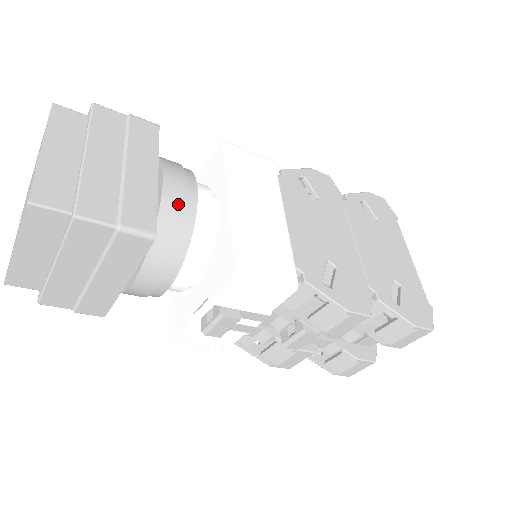
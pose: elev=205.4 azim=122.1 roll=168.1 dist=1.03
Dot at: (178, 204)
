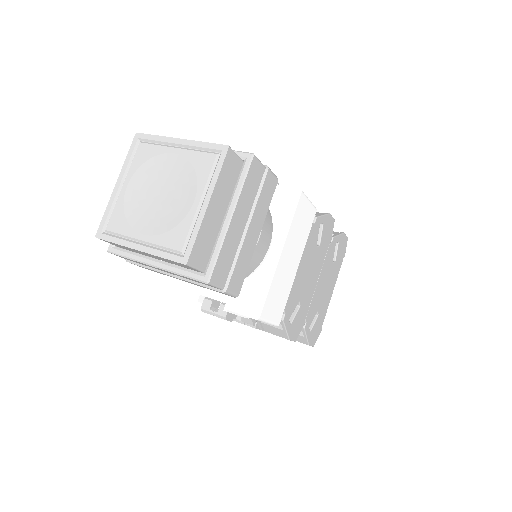
Dot at: (256, 260)
